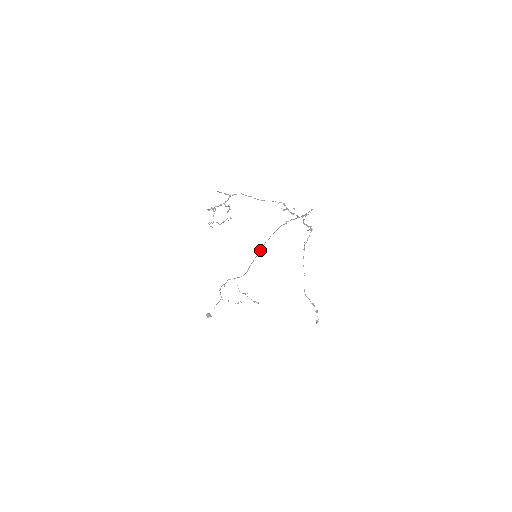
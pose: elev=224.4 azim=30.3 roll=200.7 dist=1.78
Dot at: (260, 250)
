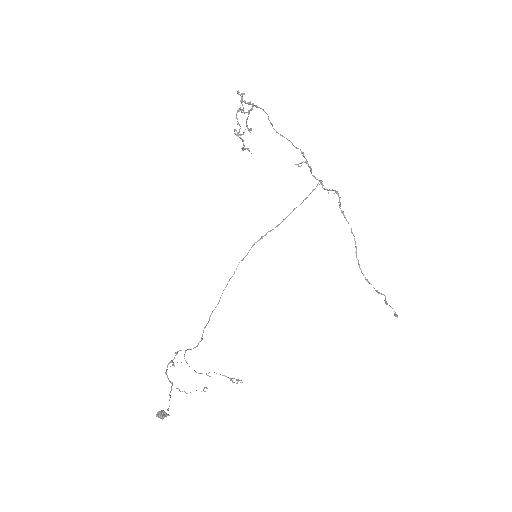
Dot at: occluded
